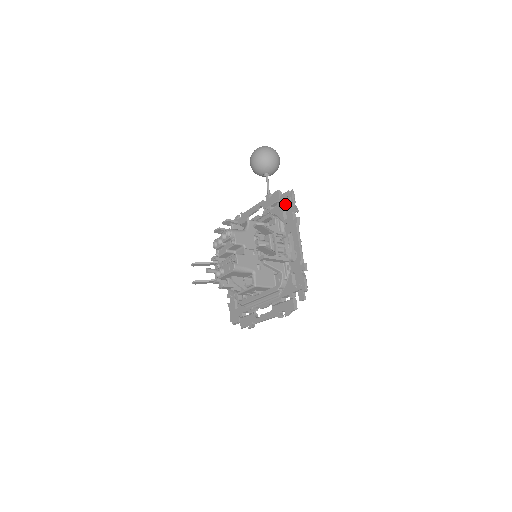
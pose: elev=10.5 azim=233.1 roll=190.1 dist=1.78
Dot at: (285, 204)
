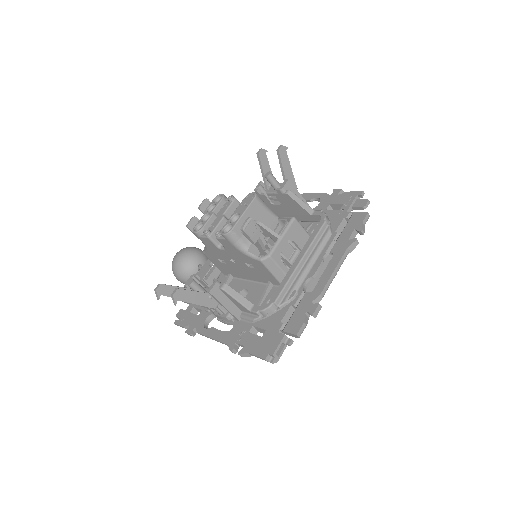
Dot at: occluded
